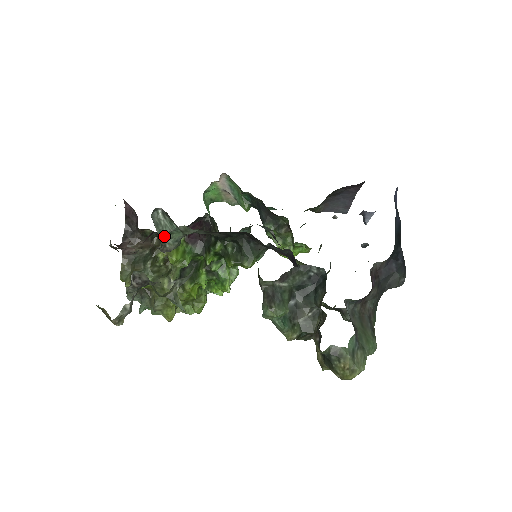
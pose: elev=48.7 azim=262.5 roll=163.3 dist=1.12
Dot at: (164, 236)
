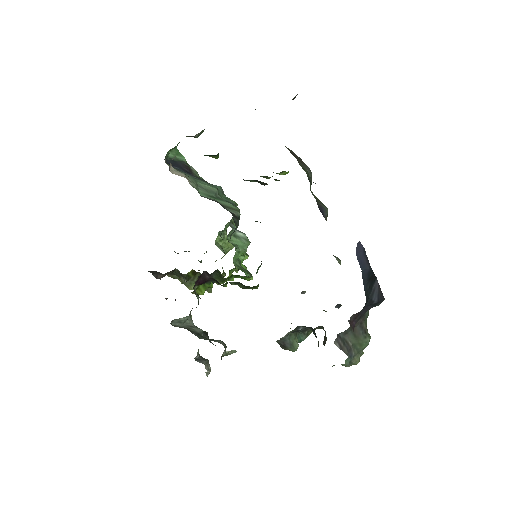
Dot at: (188, 316)
